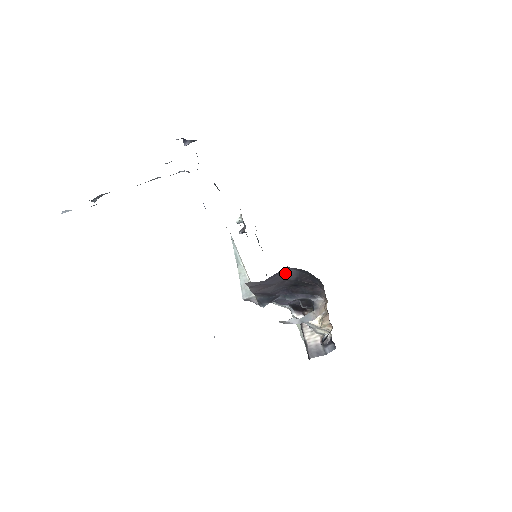
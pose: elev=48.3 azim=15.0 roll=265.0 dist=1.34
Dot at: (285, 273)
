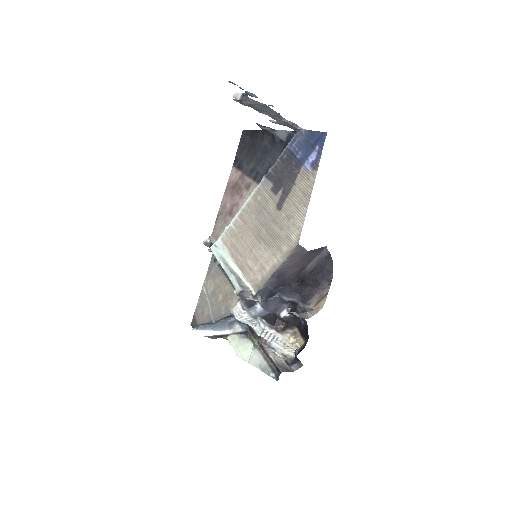
Dot at: (315, 256)
